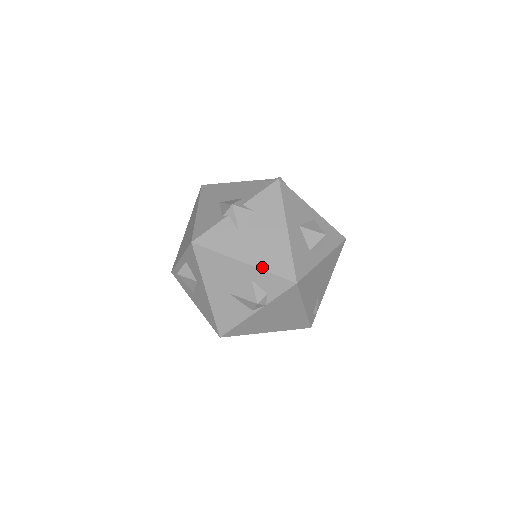
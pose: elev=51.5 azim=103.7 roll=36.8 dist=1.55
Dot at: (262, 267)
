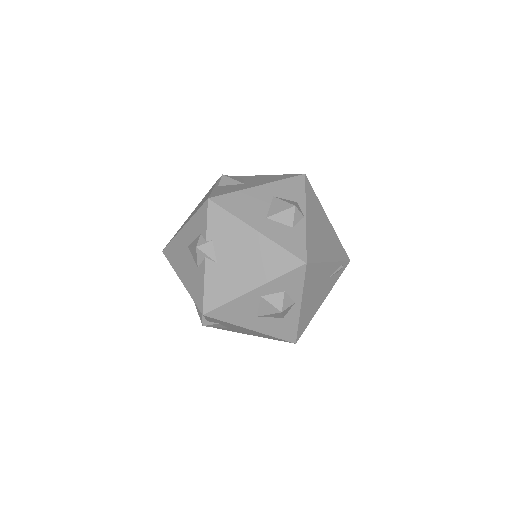
Dot at: occluded
